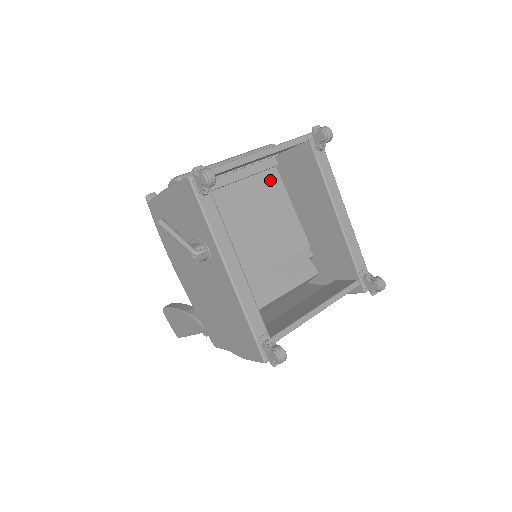
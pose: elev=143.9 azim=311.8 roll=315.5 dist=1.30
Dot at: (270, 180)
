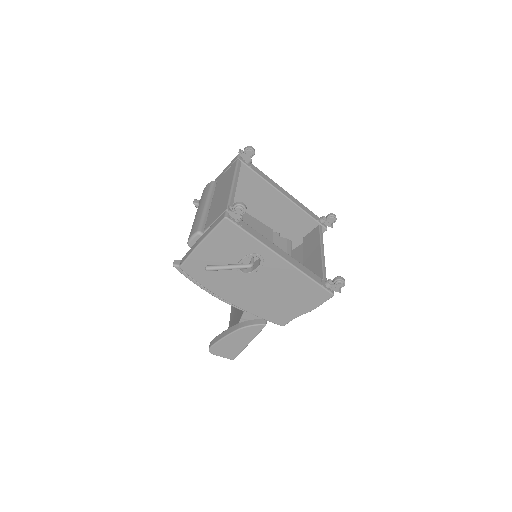
Dot at: occluded
